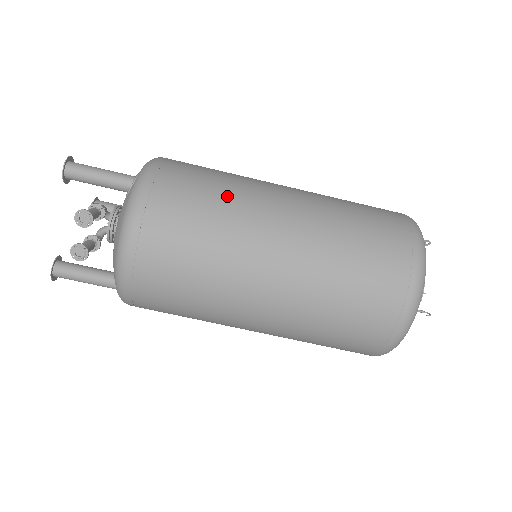
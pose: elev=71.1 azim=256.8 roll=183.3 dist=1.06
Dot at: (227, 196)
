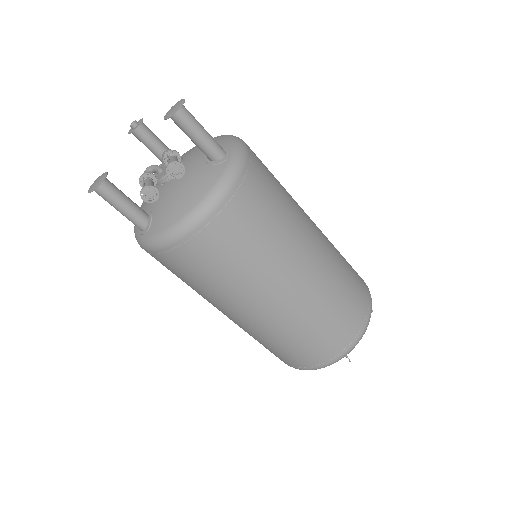
Dot at: (287, 215)
